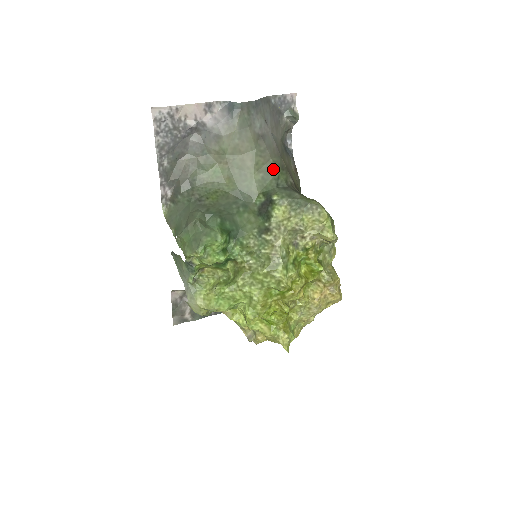
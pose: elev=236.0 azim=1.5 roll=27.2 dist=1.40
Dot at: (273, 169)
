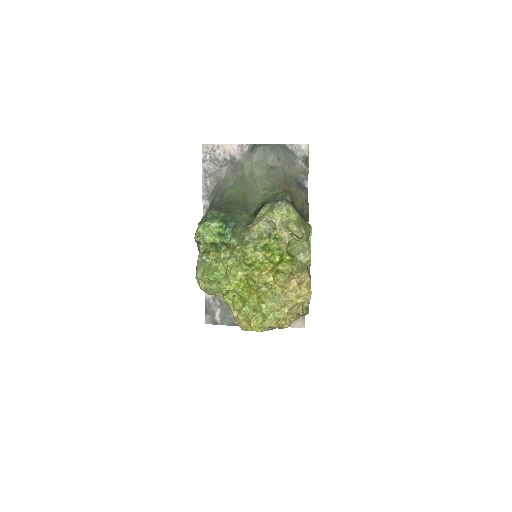
Dot at: (275, 189)
